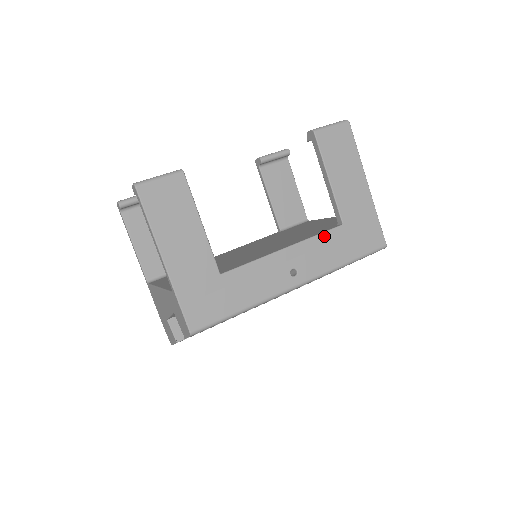
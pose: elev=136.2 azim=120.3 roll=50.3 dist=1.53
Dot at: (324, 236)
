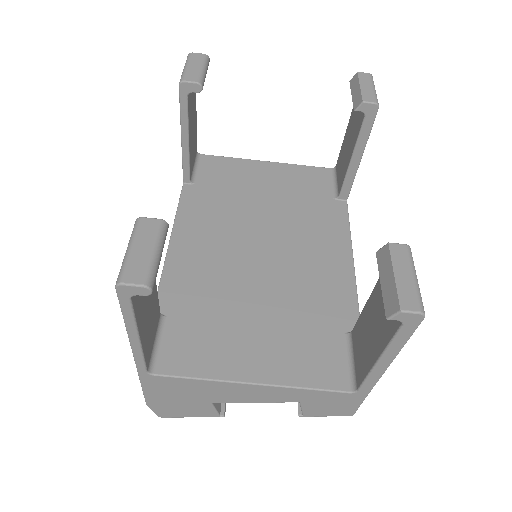
Dot at: (348, 223)
